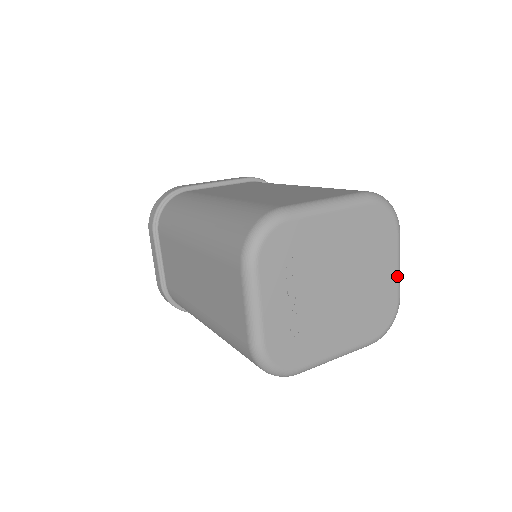
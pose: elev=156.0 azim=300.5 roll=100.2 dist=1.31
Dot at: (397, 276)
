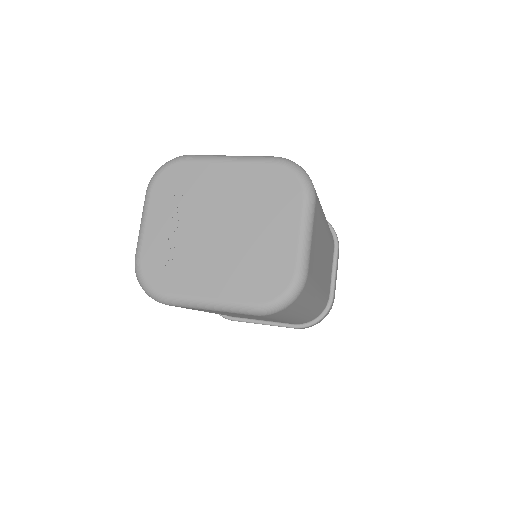
Dot at: (297, 245)
